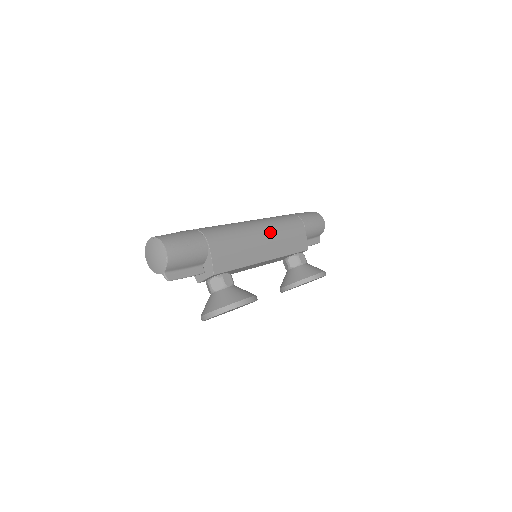
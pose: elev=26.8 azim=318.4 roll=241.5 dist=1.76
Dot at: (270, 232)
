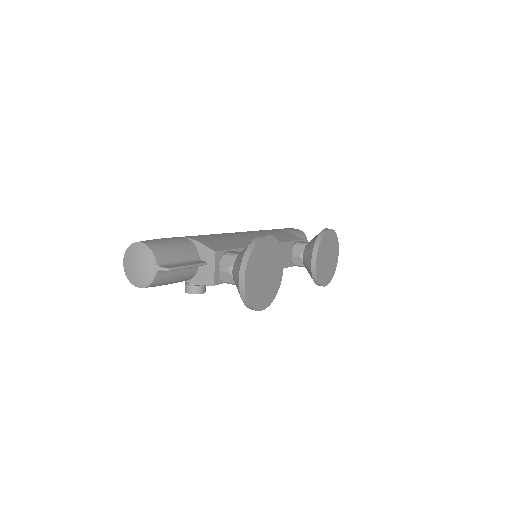
Dot at: (248, 232)
